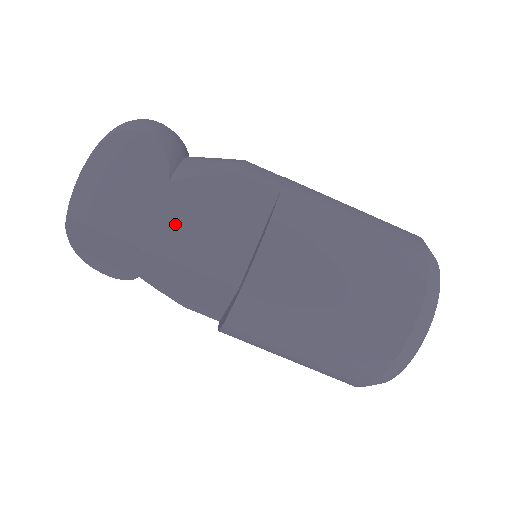
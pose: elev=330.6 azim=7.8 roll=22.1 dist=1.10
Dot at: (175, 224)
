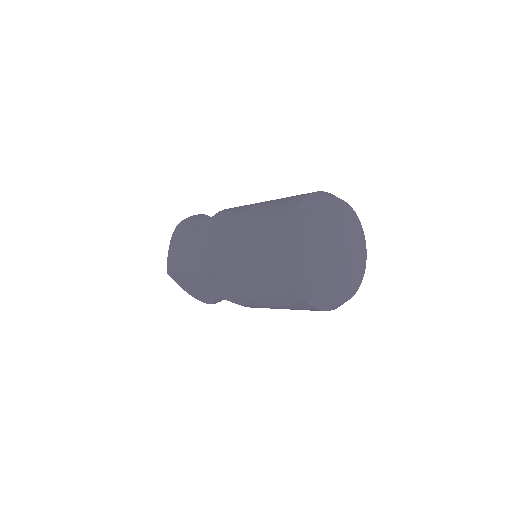
Dot at: (198, 253)
